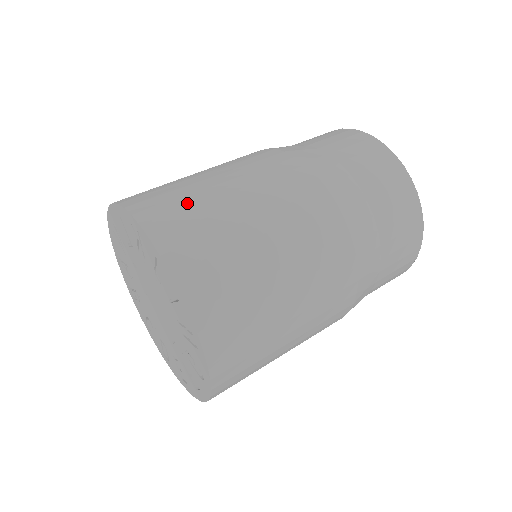
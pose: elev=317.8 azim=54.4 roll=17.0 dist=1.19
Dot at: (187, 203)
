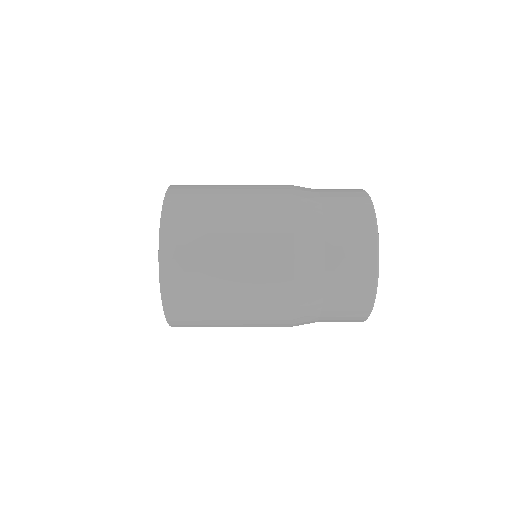
Dot at: occluded
